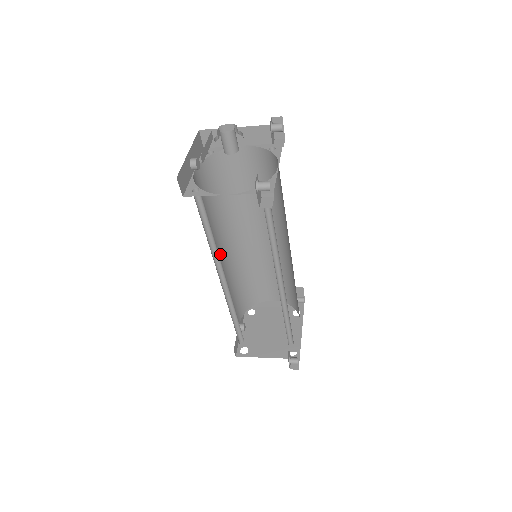
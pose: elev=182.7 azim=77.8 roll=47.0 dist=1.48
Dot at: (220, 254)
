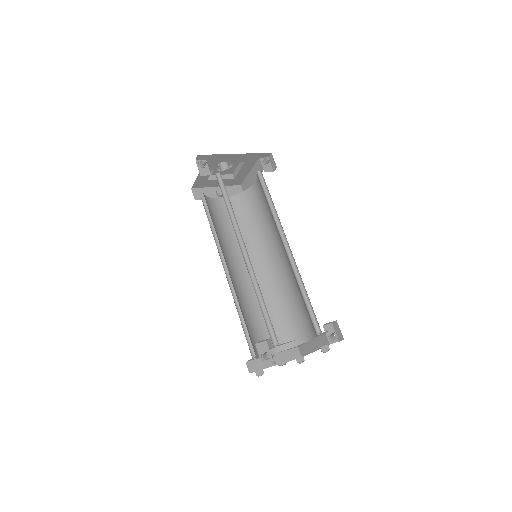
Dot at: (246, 268)
